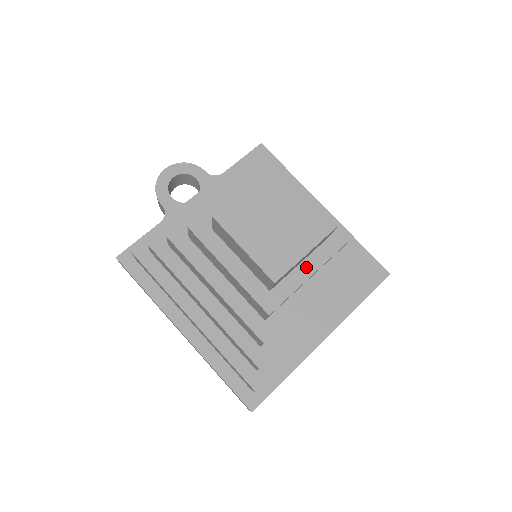
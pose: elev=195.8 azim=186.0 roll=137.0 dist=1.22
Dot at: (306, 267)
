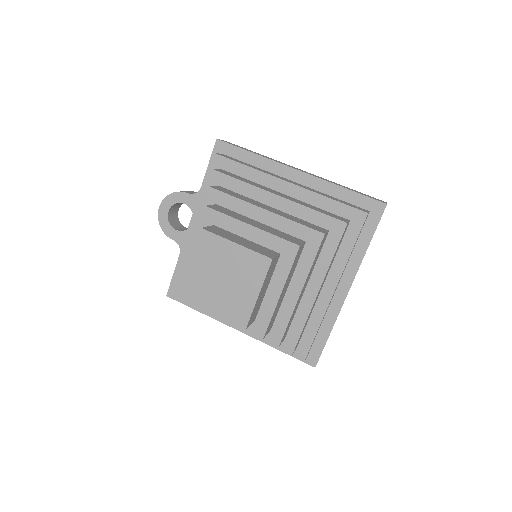
Dot at: (273, 289)
